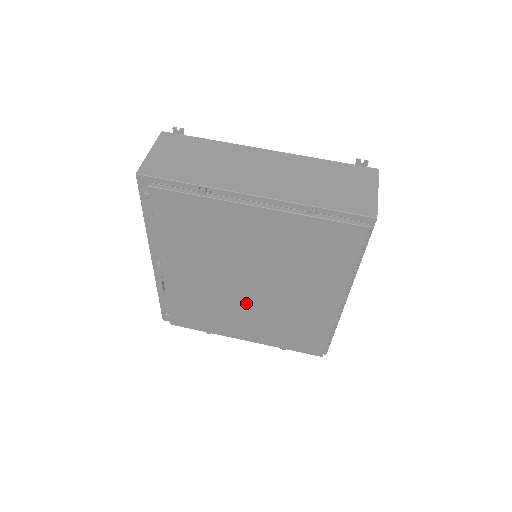
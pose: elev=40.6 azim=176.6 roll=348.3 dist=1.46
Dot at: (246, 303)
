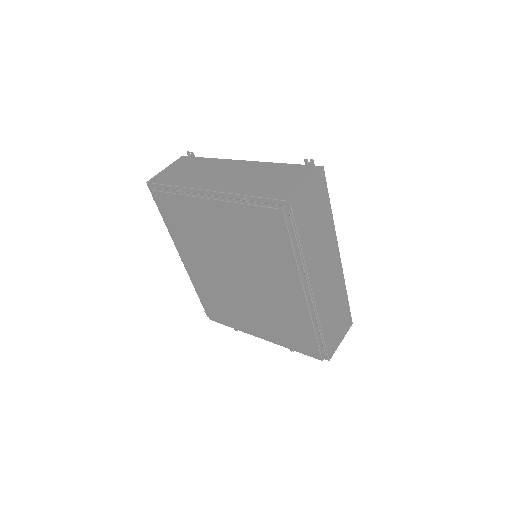
Dot at: (244, 296)
